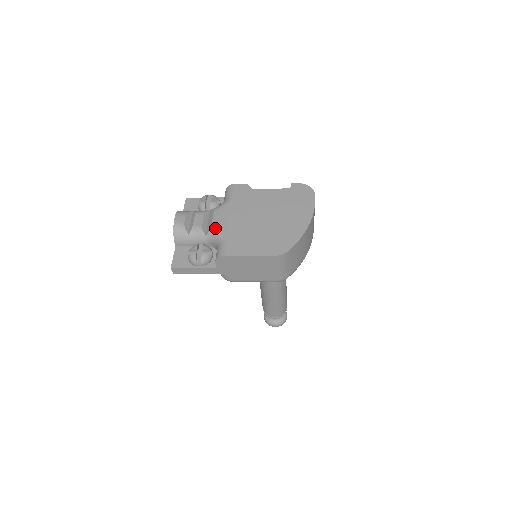
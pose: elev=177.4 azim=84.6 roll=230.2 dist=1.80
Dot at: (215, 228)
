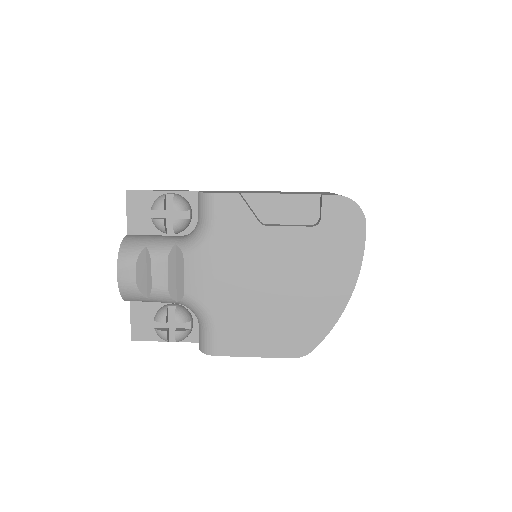
Dot at: (191, 298)
